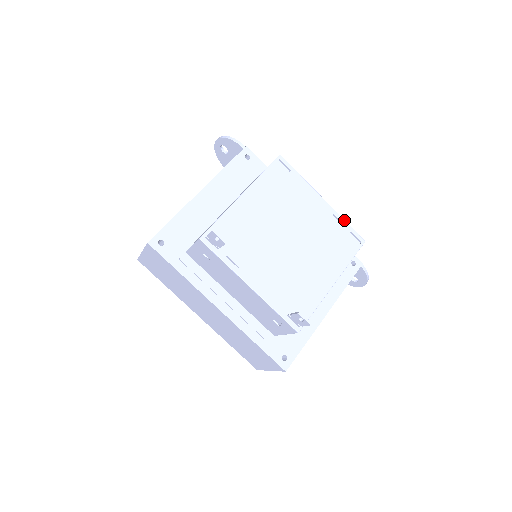
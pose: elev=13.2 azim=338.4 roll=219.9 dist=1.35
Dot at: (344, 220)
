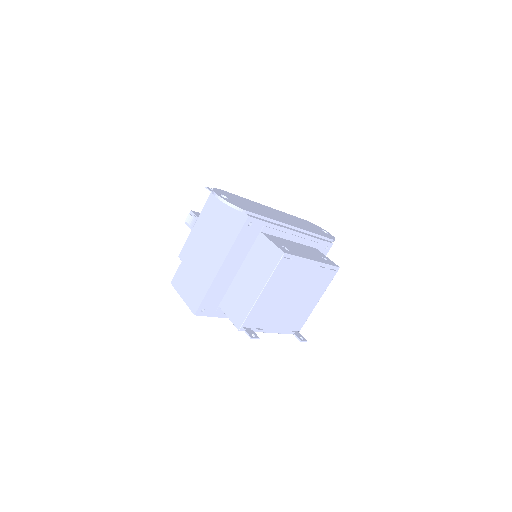
Dot at: (327, 265)
